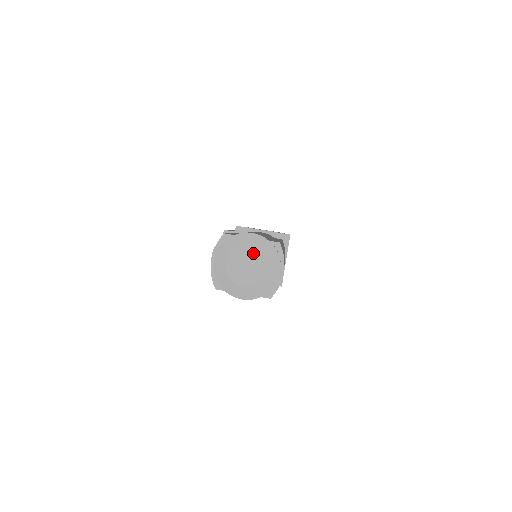
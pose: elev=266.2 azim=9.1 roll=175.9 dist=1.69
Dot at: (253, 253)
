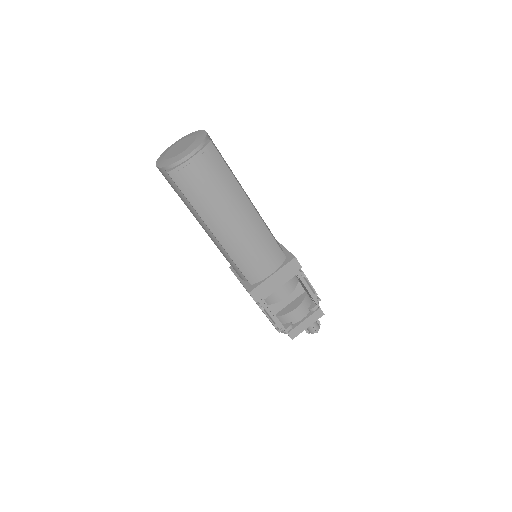
Dot at: (191, 140)
